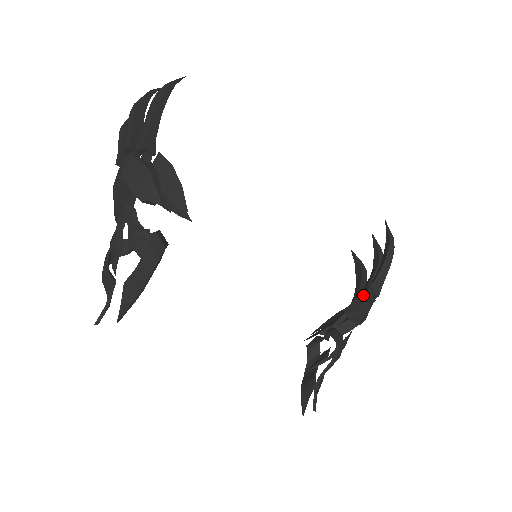
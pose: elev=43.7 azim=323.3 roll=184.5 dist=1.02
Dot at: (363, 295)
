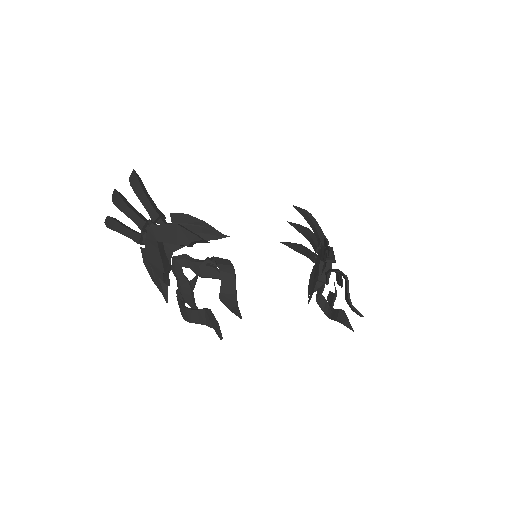
Dot at: occluded
